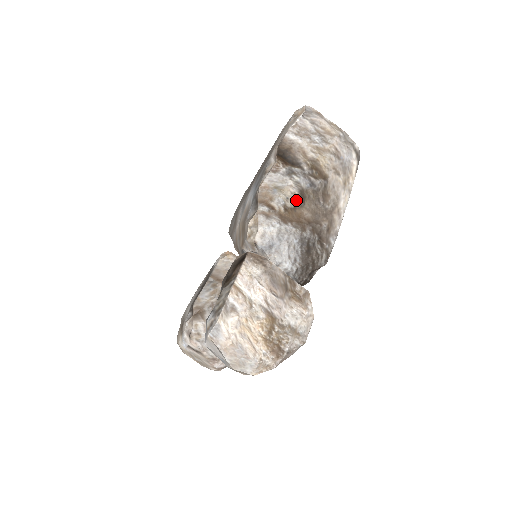
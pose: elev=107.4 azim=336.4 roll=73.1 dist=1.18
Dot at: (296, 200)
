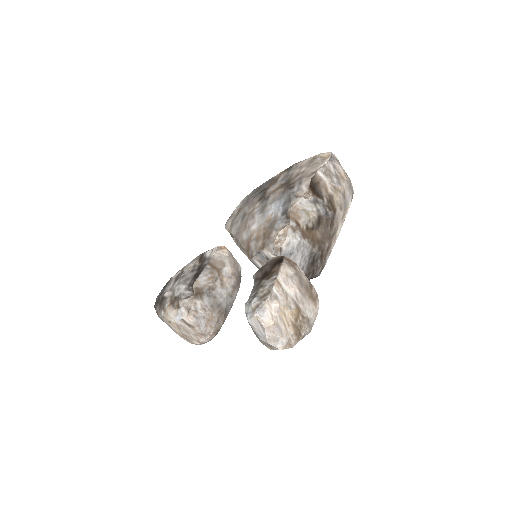
Dot at: (315, 223)
